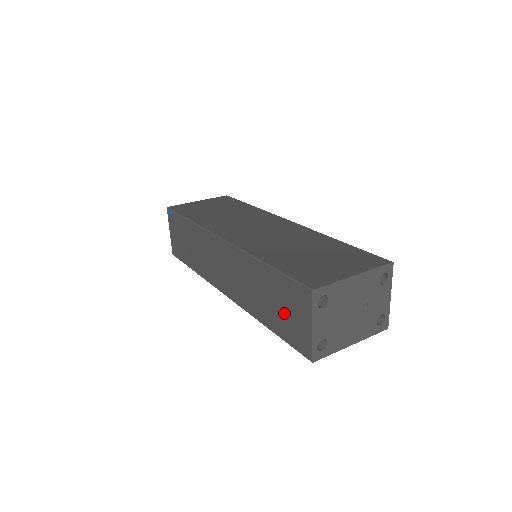
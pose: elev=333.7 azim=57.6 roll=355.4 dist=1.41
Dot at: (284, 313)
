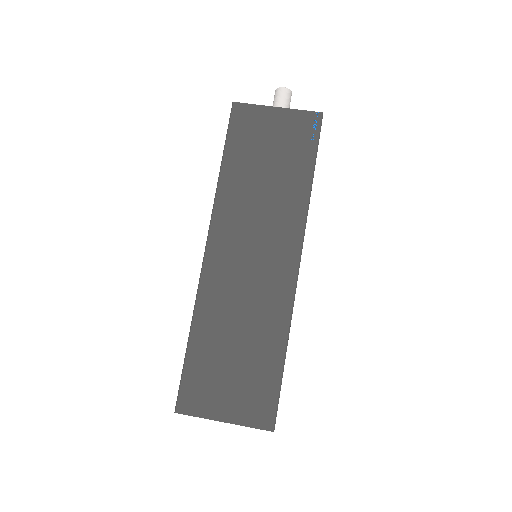
Dot at: occluded
